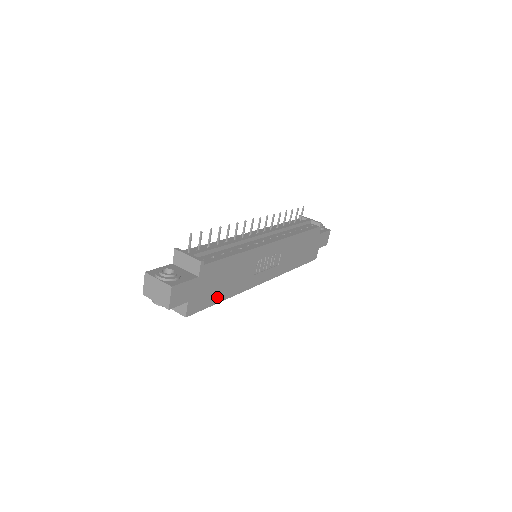
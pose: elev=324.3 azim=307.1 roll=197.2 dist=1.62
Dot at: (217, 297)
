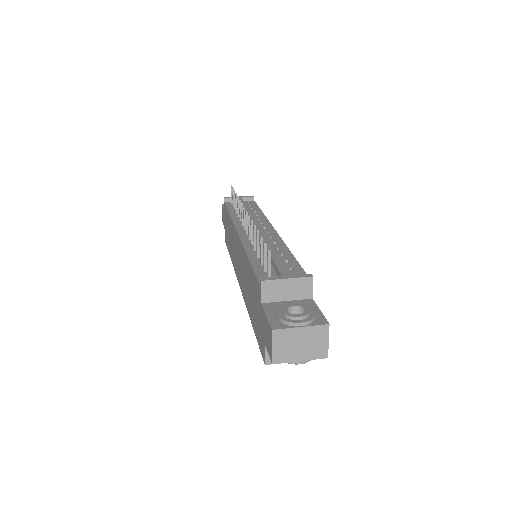
Dot at: occluded
